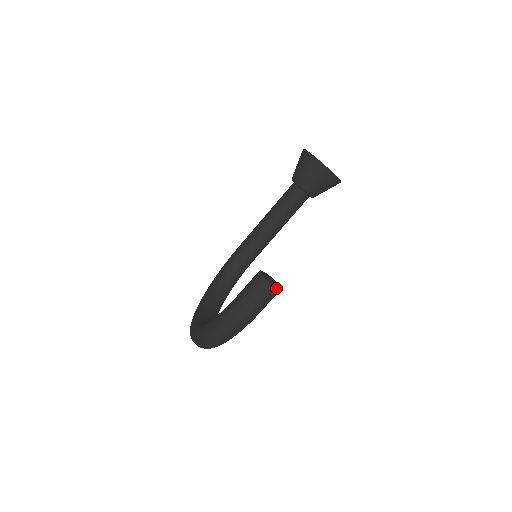
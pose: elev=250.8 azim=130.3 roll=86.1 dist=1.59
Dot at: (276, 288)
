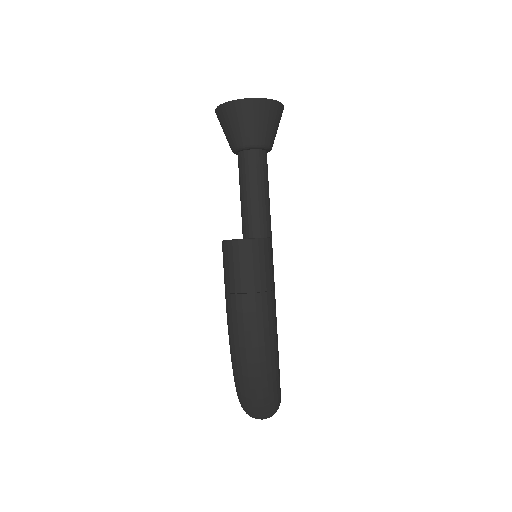
Dot at: (256, 239)
